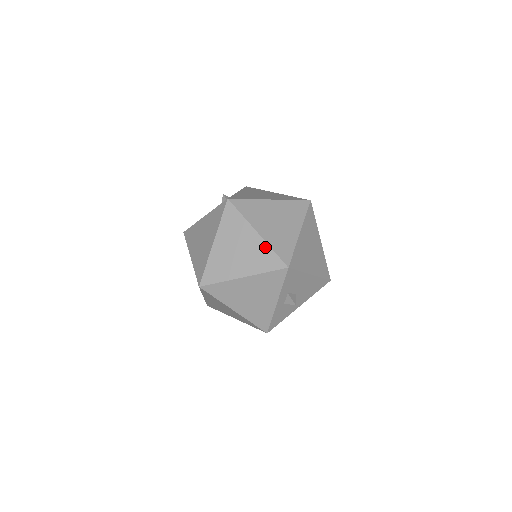
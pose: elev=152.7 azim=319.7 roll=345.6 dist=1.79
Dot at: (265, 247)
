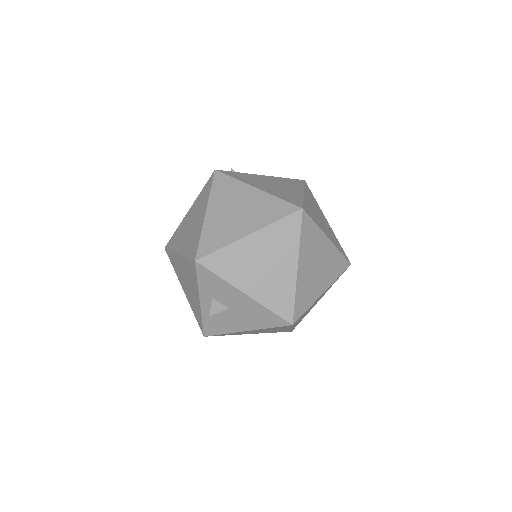
Dot at: (200, 230)
